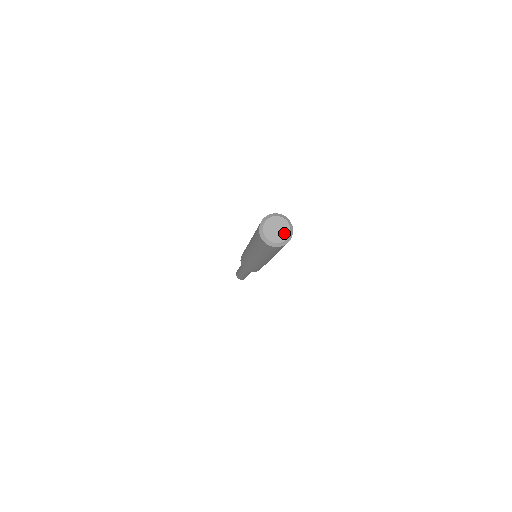
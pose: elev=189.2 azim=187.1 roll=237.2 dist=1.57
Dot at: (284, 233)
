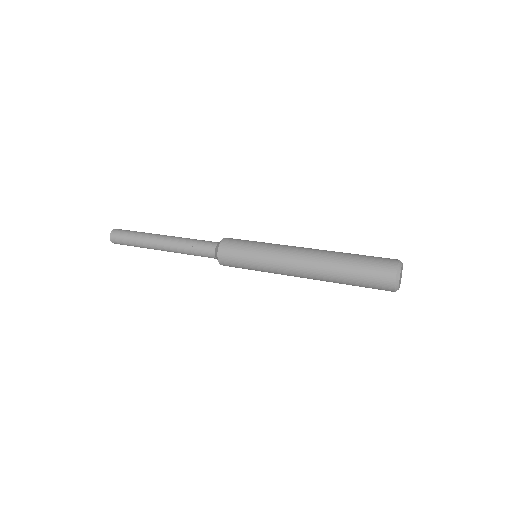
Dot at: occluded
